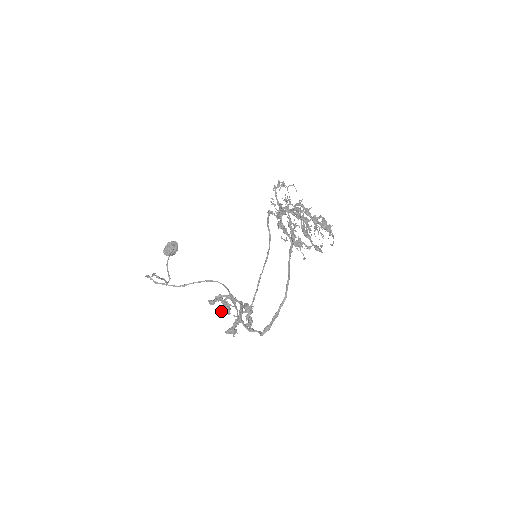
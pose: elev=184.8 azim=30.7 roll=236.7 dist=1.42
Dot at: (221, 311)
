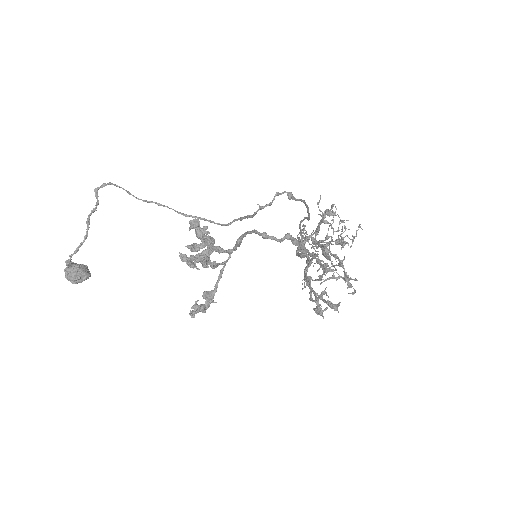
Dot at: (196, 243)
